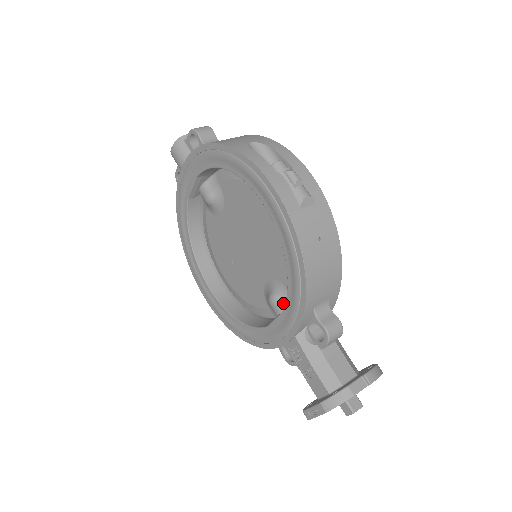
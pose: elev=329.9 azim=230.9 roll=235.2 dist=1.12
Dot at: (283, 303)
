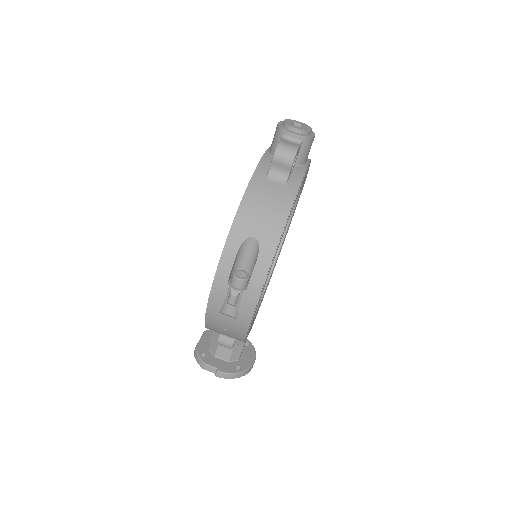
Dot at: occluded
